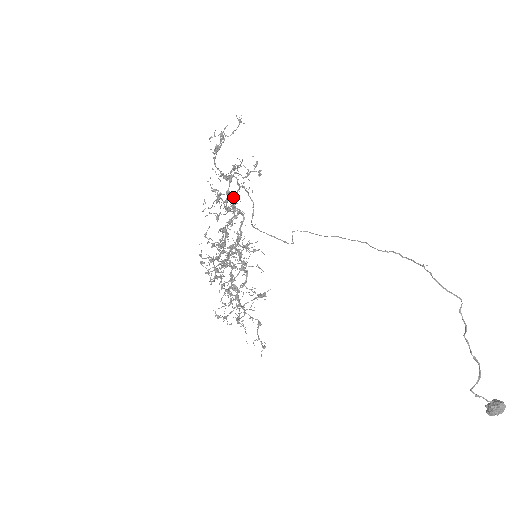
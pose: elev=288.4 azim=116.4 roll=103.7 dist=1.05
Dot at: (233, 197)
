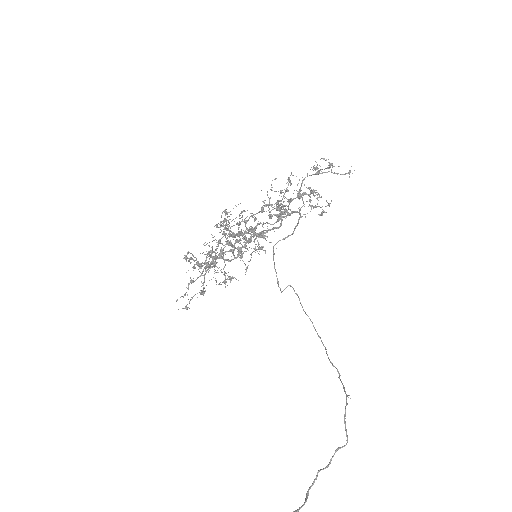
Dot at: (288, 212)
